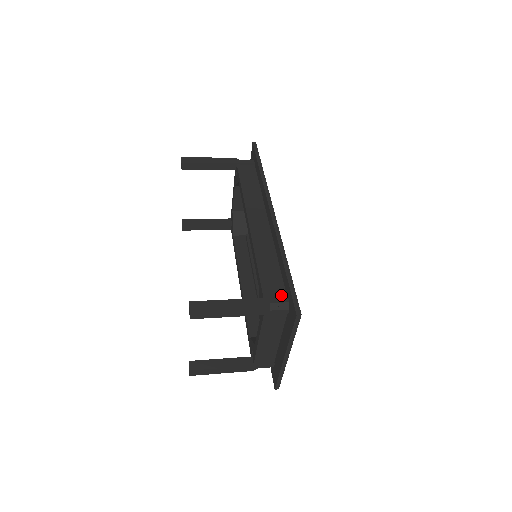
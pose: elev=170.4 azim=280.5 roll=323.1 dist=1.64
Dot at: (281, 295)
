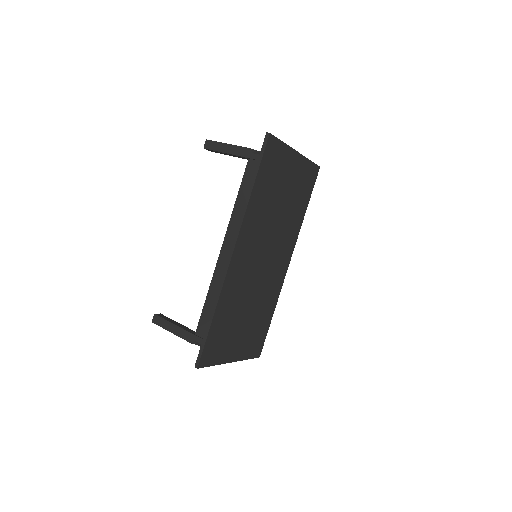
Dot at: occluded
